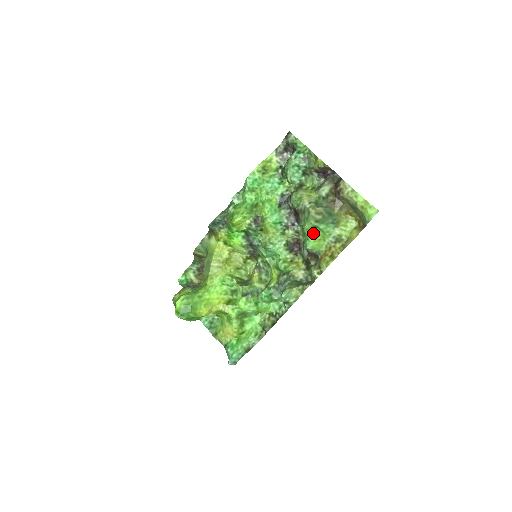
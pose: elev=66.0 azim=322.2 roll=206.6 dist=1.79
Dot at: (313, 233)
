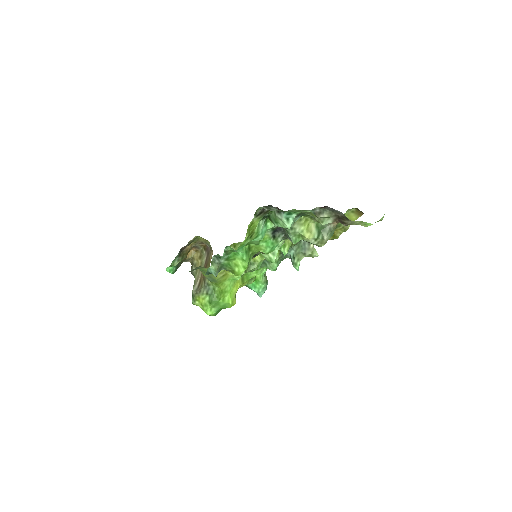
Dot at: occluded
